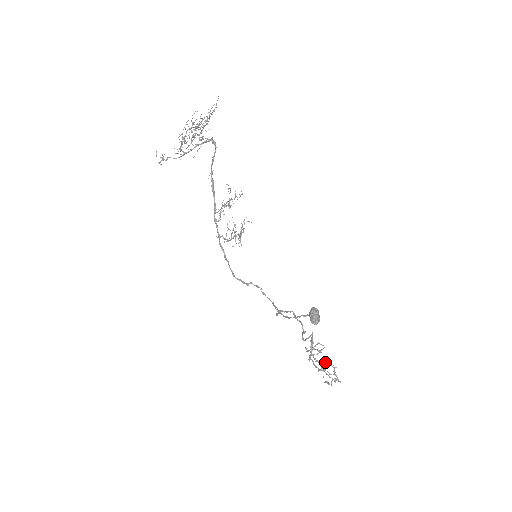
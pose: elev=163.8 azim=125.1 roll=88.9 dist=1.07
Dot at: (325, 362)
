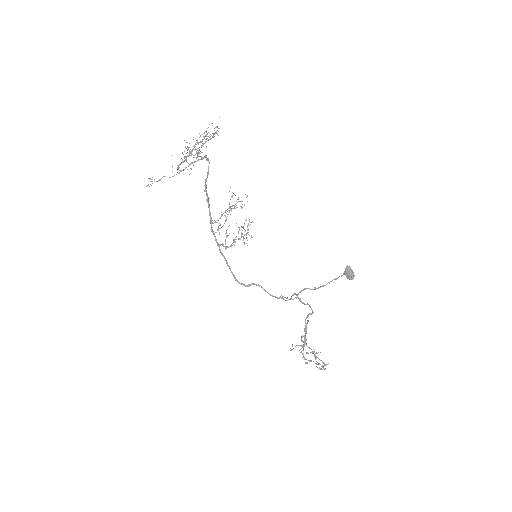
Dot at: (312, 352)
